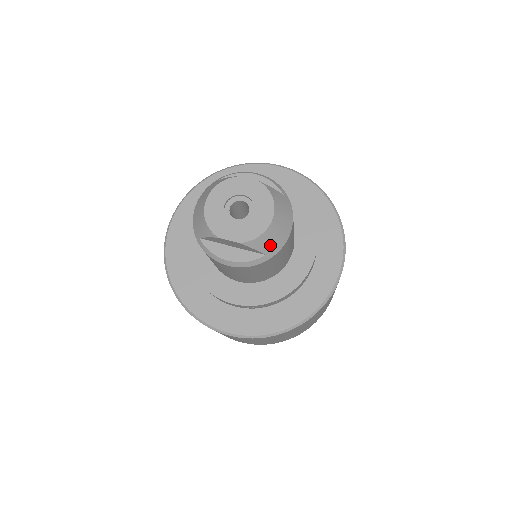
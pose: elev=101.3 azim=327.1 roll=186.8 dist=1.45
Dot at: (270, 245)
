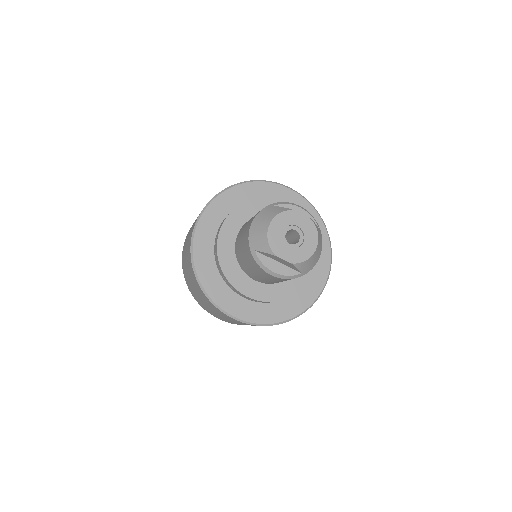
Dot at: (307, 267)
